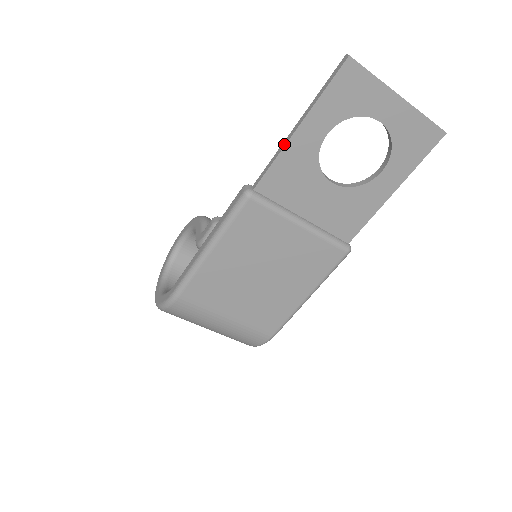
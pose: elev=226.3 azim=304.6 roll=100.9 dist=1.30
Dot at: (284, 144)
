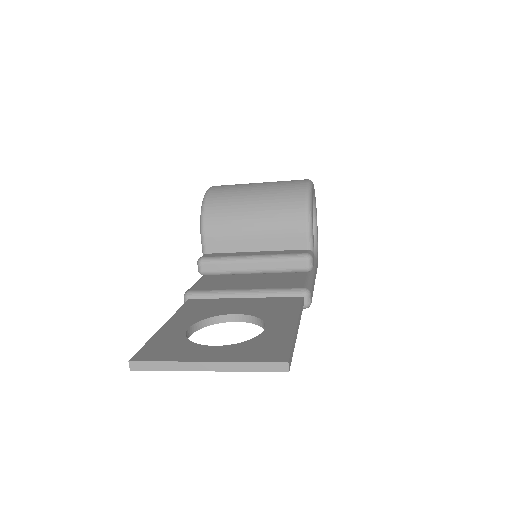
Dot at: occluded
